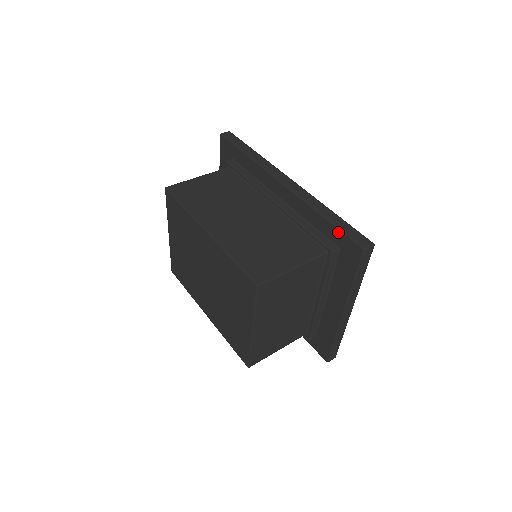
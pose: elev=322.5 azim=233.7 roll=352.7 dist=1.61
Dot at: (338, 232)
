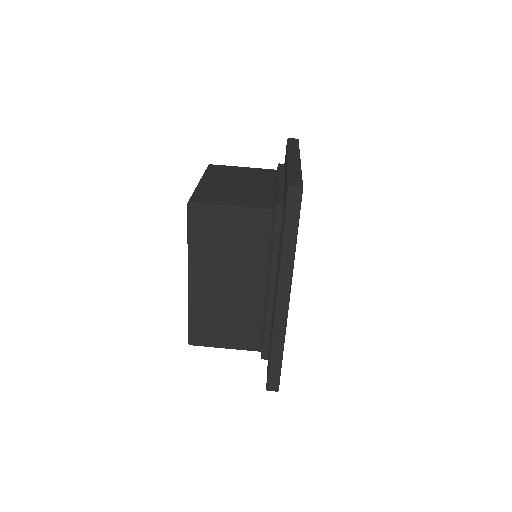
Dot at: (268, 366)
